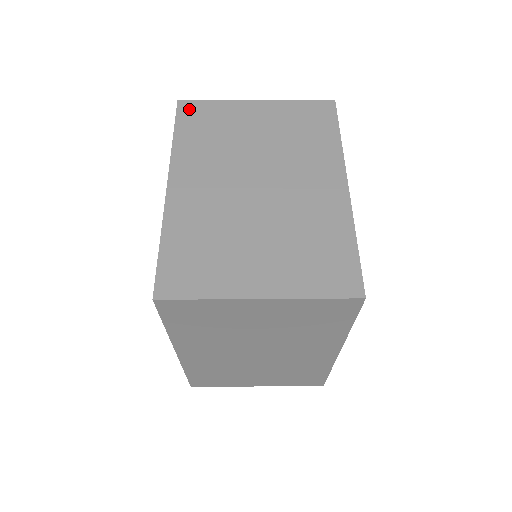
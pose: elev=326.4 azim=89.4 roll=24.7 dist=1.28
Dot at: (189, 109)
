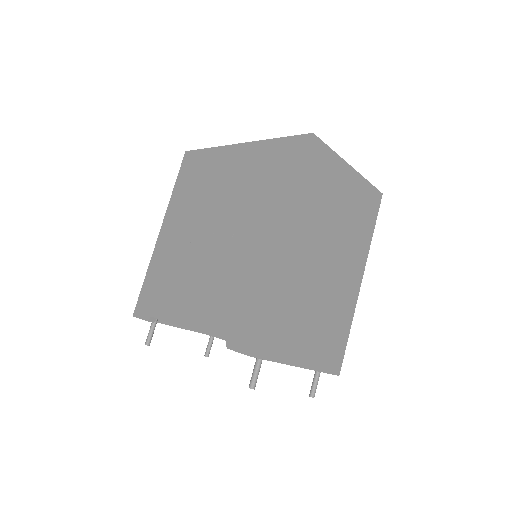
Dot at: occluded
